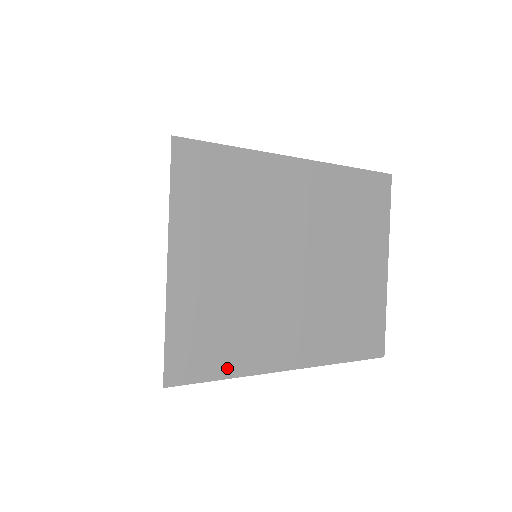
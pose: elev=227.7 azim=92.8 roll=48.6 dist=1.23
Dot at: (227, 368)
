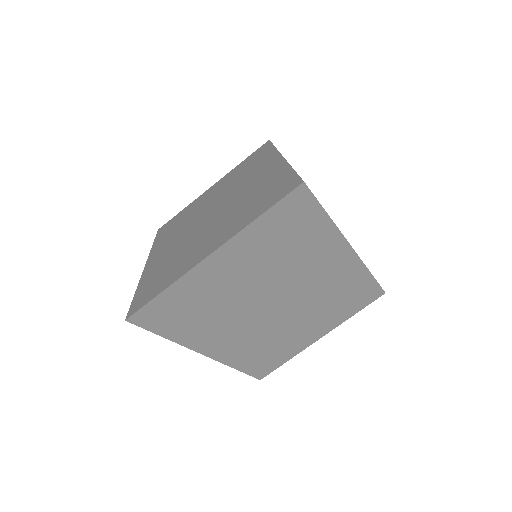
Dot at: (173, 333)
